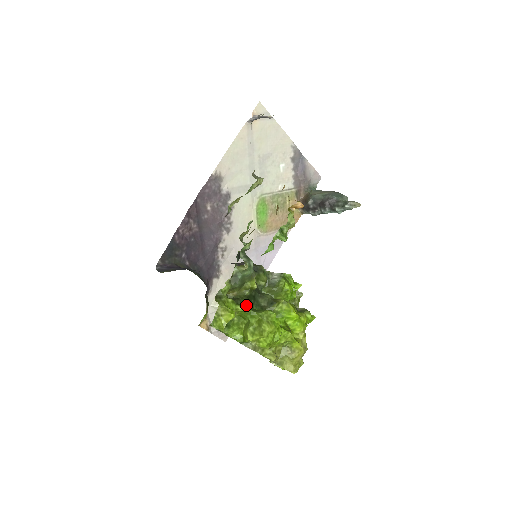
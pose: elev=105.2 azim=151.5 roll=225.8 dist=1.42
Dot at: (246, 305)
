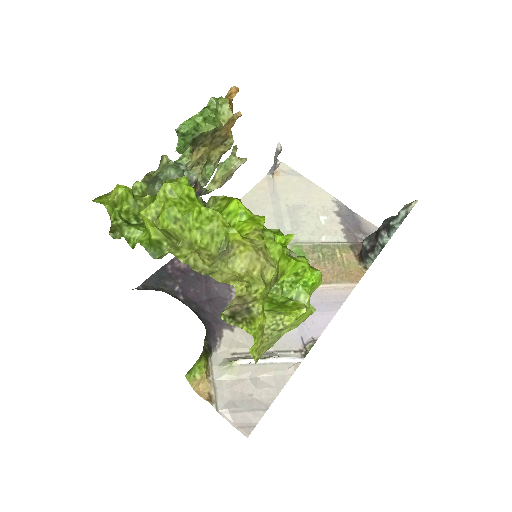
Dot at: occluded
